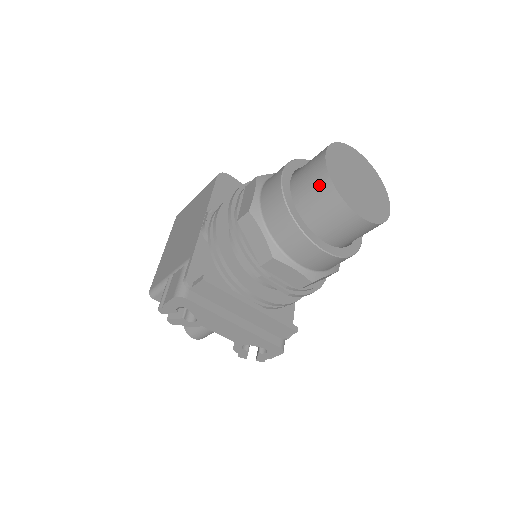
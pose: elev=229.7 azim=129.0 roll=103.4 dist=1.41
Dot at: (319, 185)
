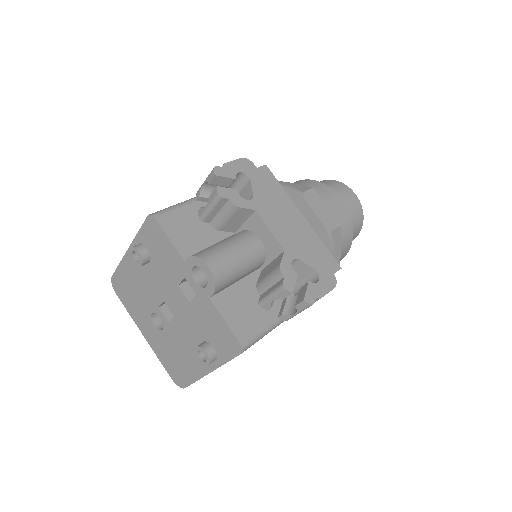
Dot at: (322, 182)
